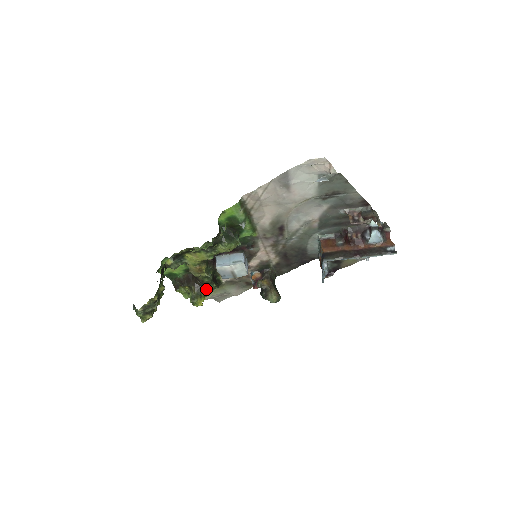
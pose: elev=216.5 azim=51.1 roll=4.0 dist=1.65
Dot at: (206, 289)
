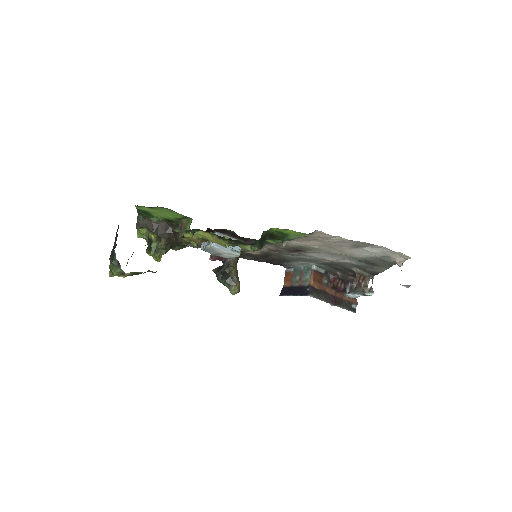
Dot at: (175, 247)
